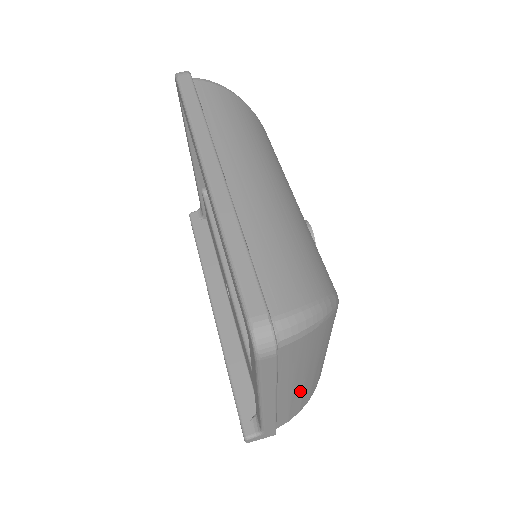
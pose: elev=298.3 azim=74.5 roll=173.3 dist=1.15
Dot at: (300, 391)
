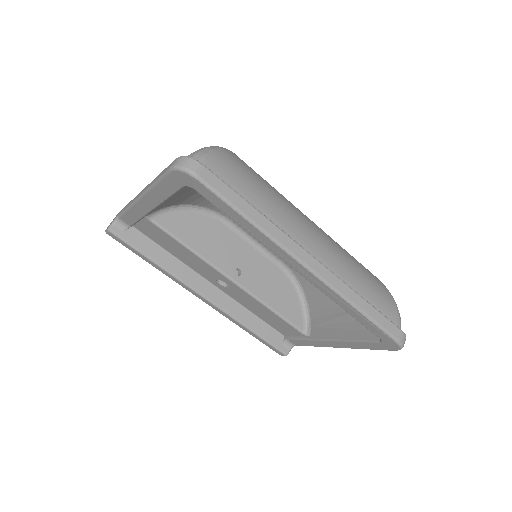
Dot at: occluded
